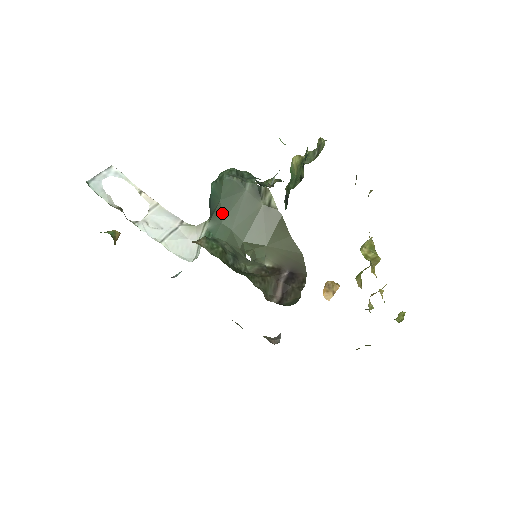
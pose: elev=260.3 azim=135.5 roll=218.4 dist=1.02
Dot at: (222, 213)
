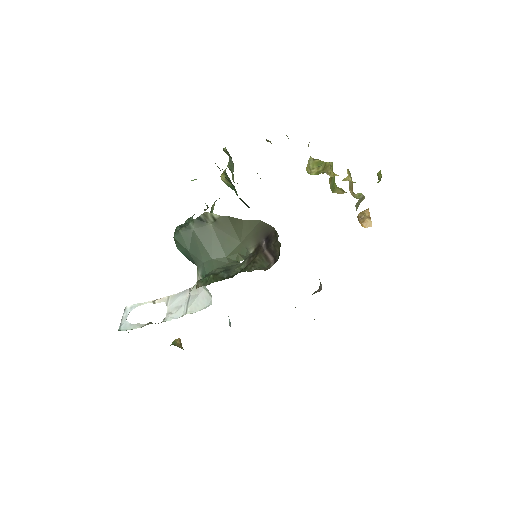
Dot at: (197, 257)
